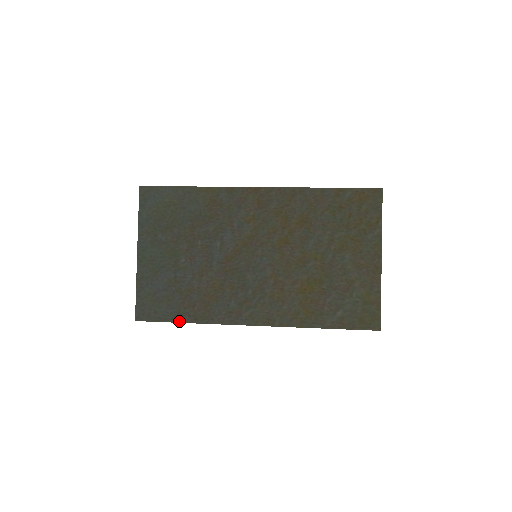
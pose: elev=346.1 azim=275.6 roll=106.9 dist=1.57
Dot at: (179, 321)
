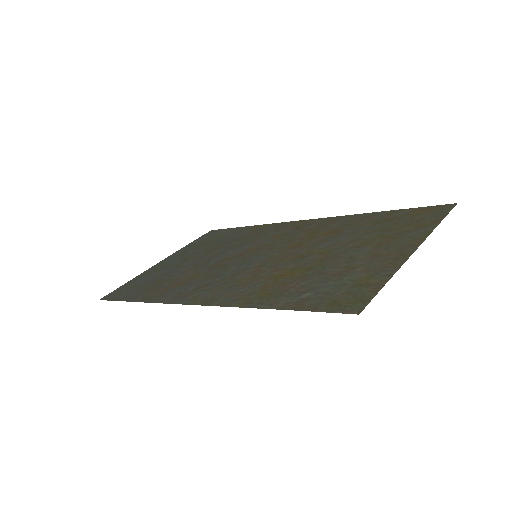
Dot at: (129, 300)
